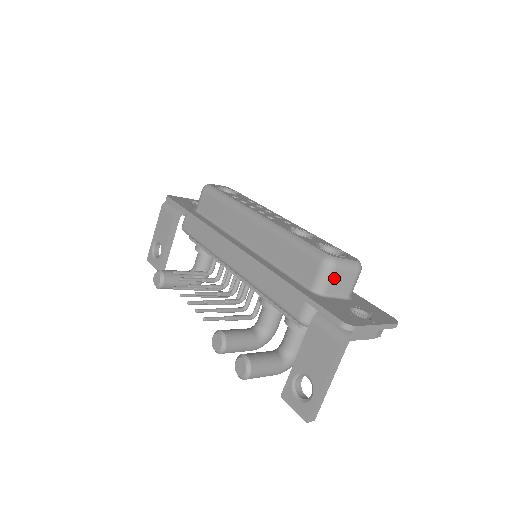
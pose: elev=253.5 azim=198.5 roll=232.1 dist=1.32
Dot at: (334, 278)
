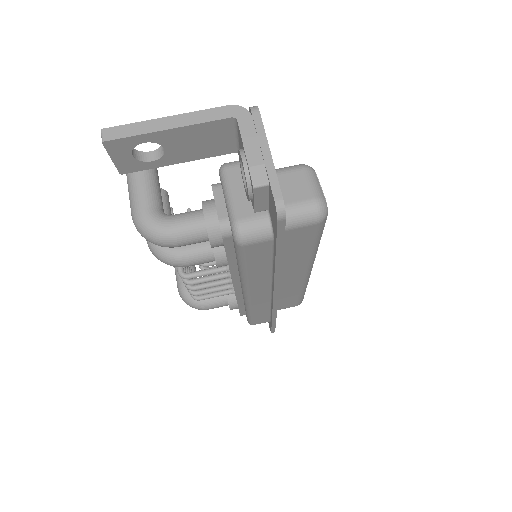
Dot at: (292, 174)
